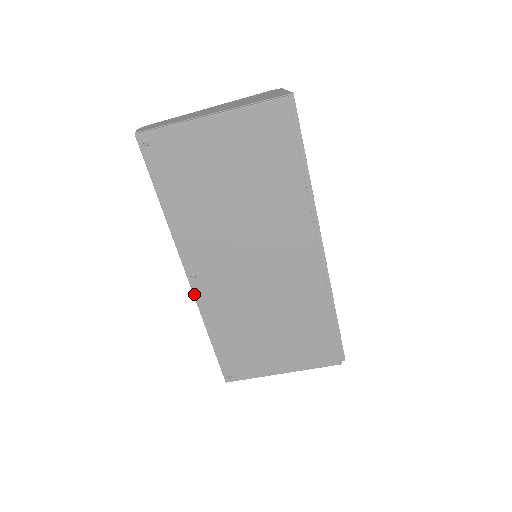
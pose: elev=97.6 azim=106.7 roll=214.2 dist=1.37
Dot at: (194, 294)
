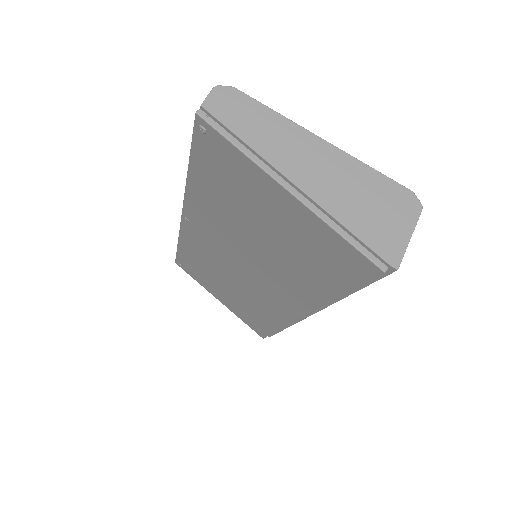
Dot at: (181, 224)
